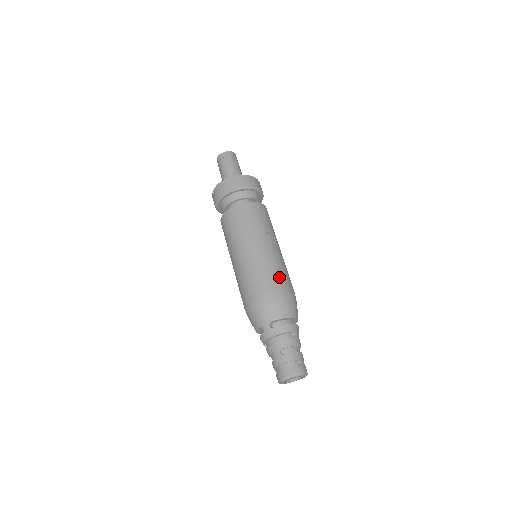
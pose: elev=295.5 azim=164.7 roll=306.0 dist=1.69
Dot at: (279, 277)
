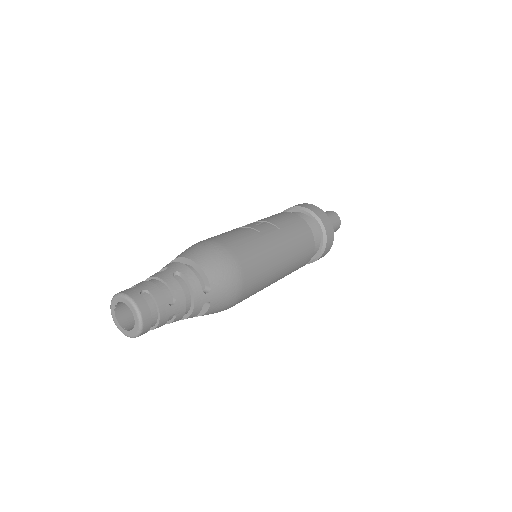
Dot at: (215, 236)
